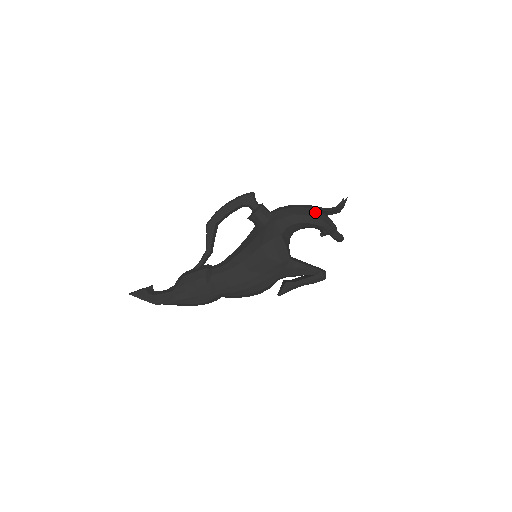
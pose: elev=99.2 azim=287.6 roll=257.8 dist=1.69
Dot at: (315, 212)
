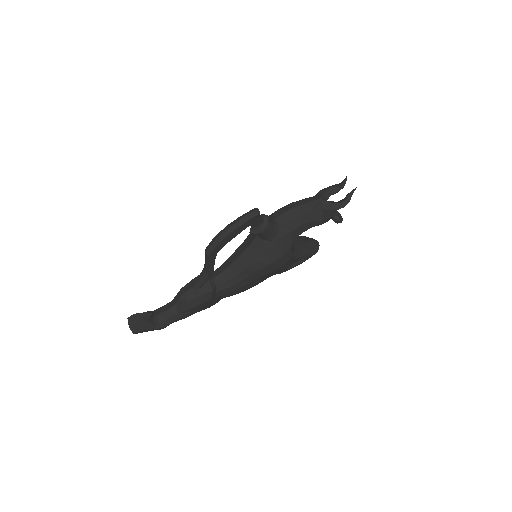
Dot at: (323, 213)
